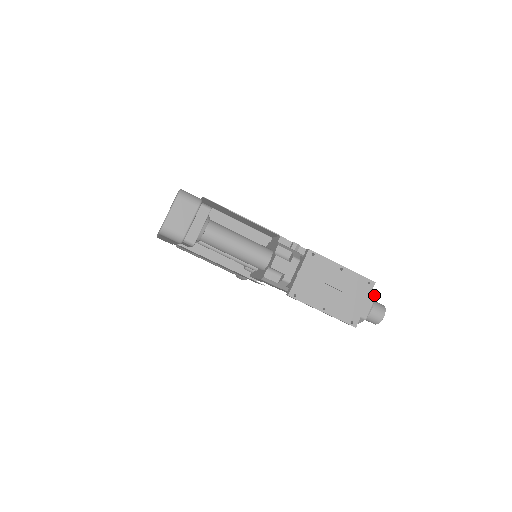
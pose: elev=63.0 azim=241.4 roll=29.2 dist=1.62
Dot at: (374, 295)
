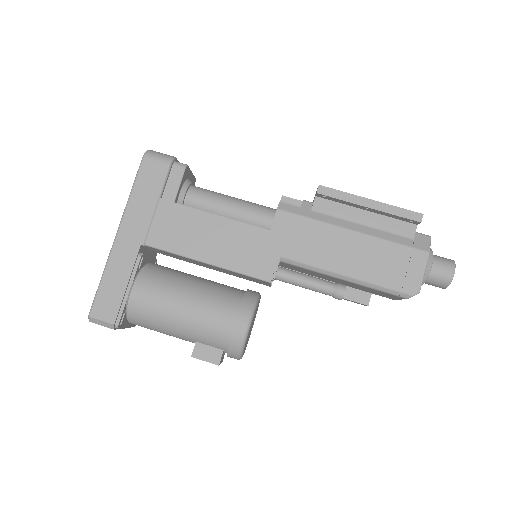
Dot at: occluded
